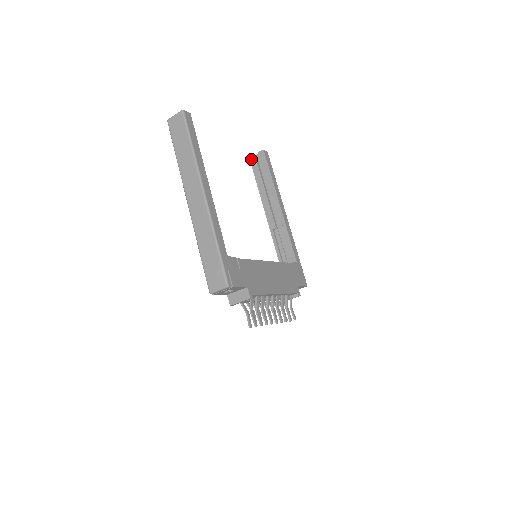
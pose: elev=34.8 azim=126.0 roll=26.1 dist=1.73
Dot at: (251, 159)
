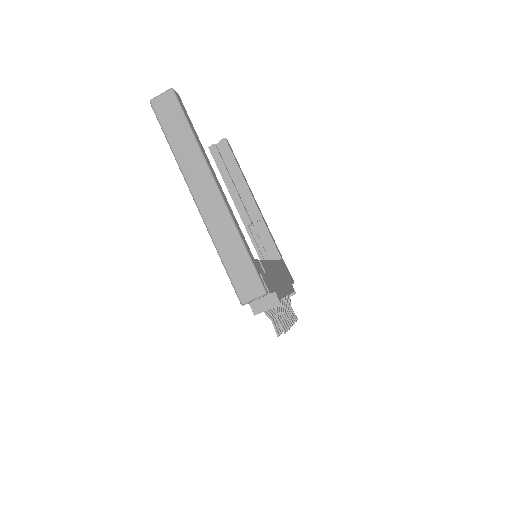
Dot at: (211, 149)
